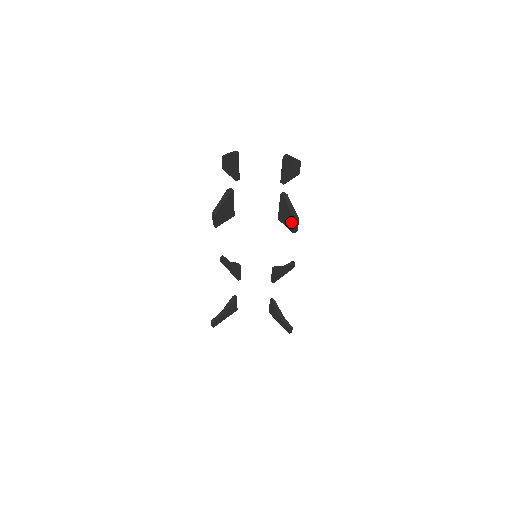
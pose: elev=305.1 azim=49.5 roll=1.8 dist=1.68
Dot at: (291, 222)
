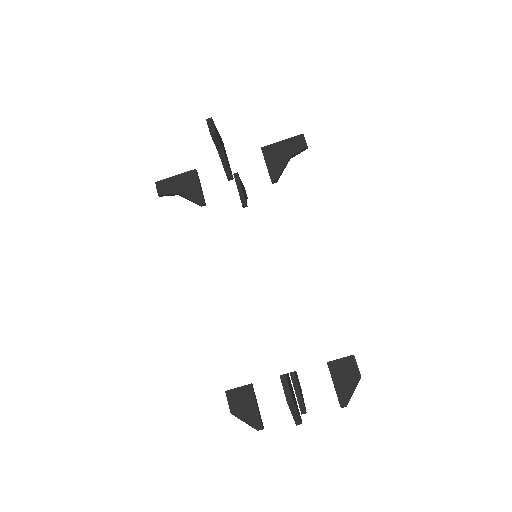
Dot at: occluded
